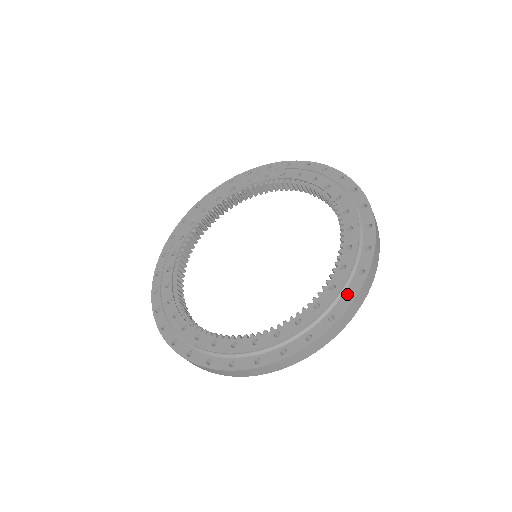
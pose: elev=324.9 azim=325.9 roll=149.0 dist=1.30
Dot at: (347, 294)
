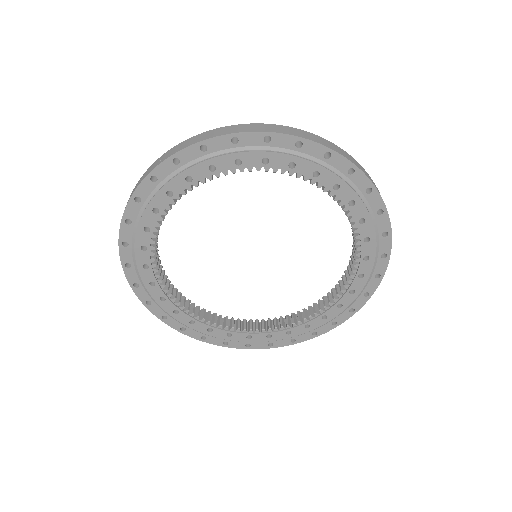
Dot at: (381, 234)
